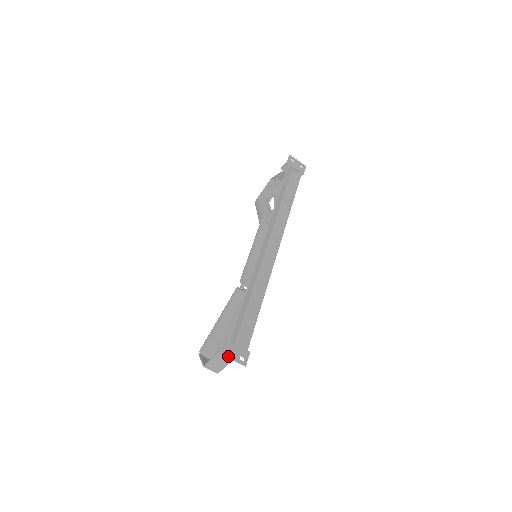
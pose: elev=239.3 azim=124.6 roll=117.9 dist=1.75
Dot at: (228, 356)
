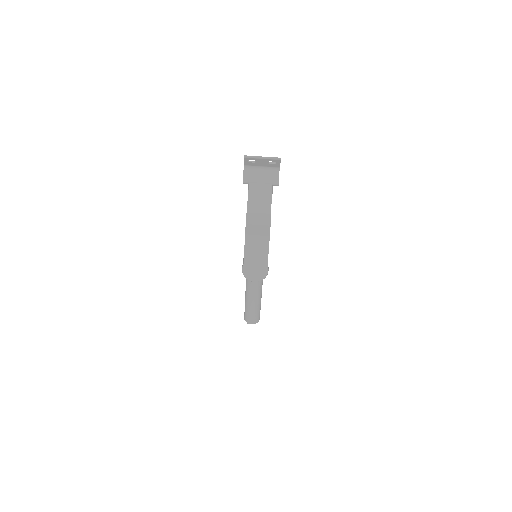
Dot at: (253, 157)
